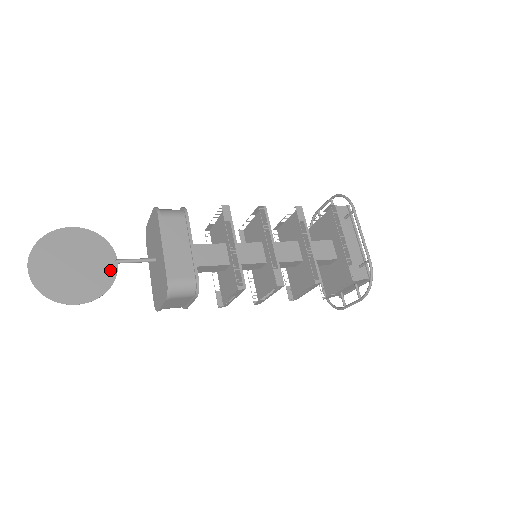
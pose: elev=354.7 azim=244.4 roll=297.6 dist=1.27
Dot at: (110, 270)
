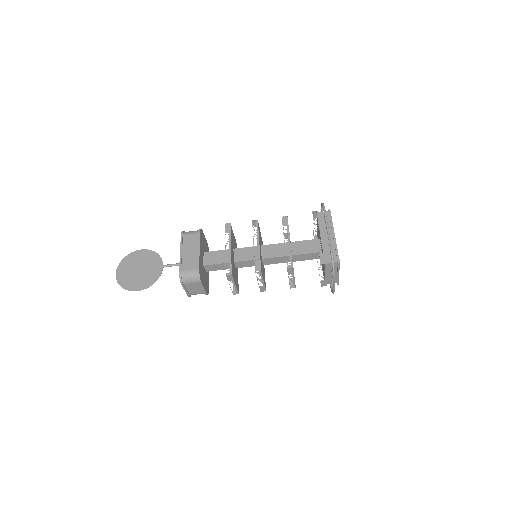
Dot at: (158, 271)
